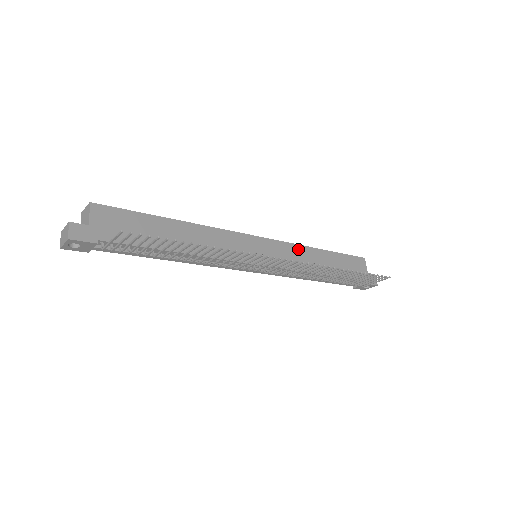
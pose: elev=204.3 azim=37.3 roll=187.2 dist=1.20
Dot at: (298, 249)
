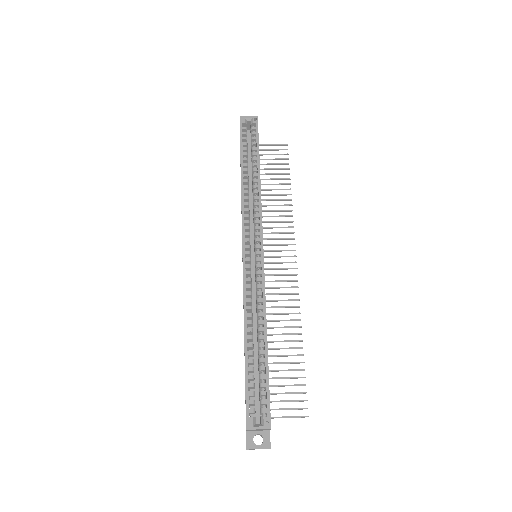
Dot at: (261, 204)
